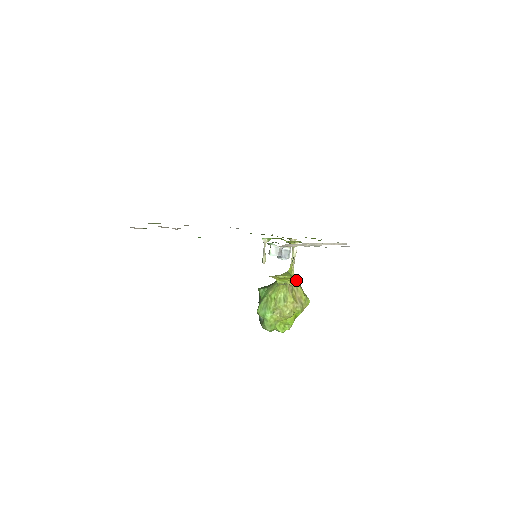
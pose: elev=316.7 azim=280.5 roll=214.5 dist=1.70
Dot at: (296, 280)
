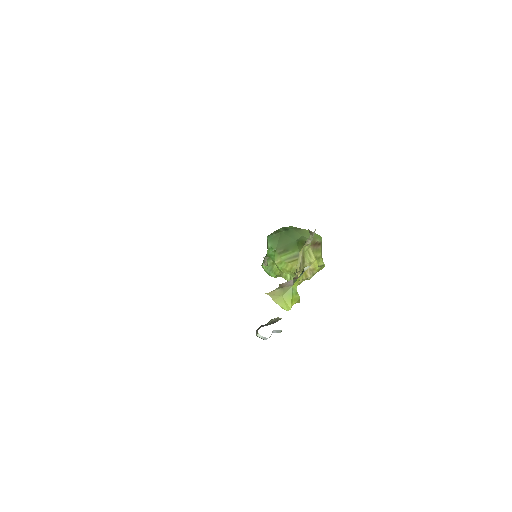
Dot at: (313, 247)
